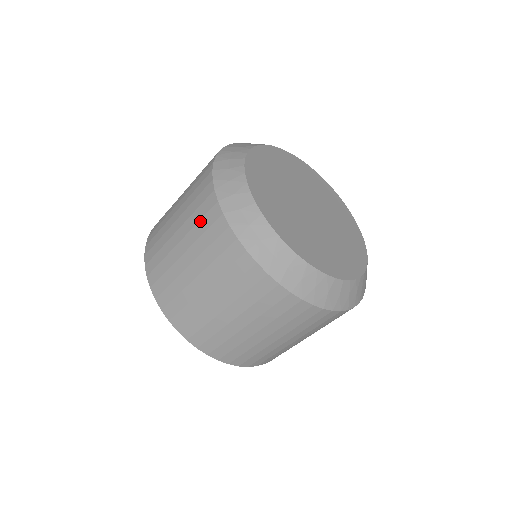
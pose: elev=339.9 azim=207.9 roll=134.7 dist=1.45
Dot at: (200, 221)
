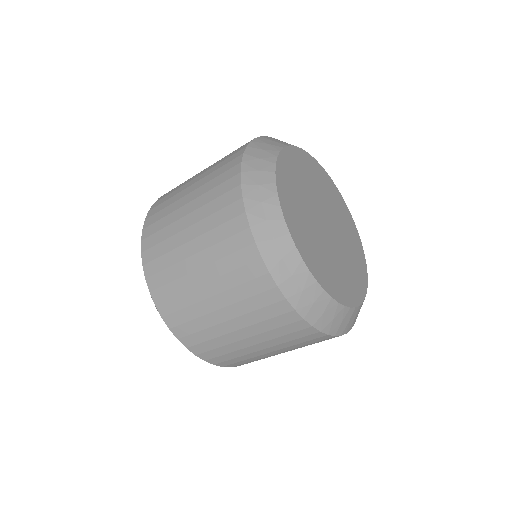
Dot at: (224, 241)
